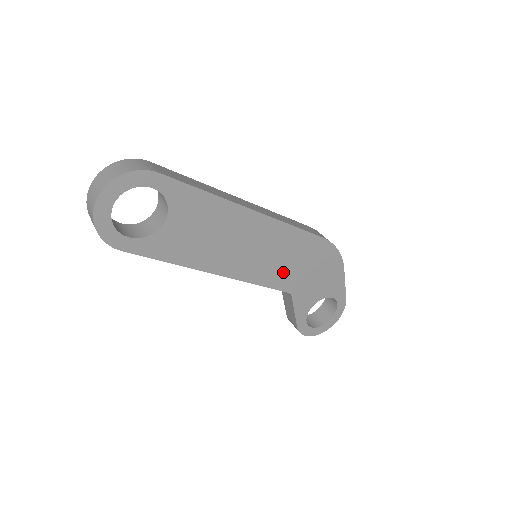
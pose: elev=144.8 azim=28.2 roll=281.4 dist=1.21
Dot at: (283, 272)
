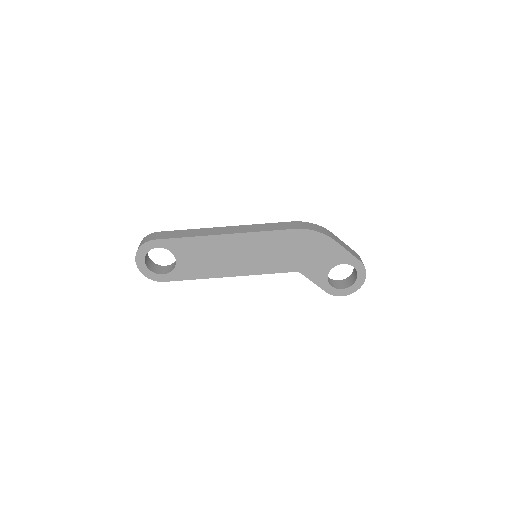
Dot at: (279, 261)
